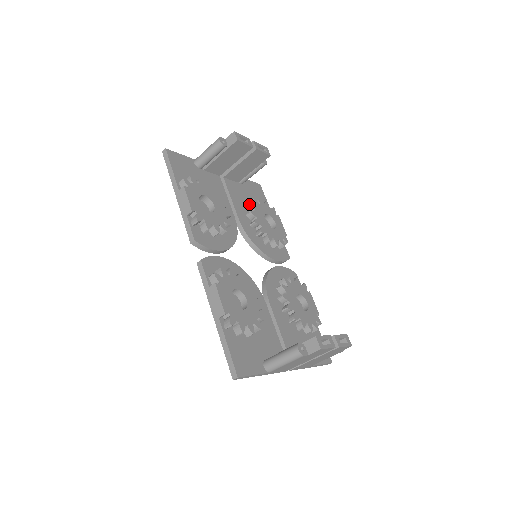
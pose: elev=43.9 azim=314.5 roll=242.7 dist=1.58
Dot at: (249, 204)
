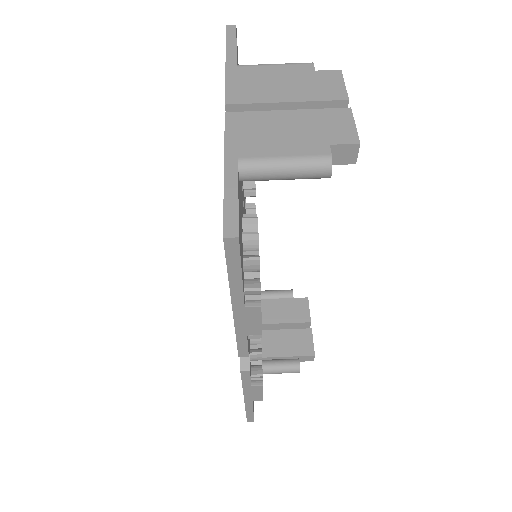
Dot at: occluded
